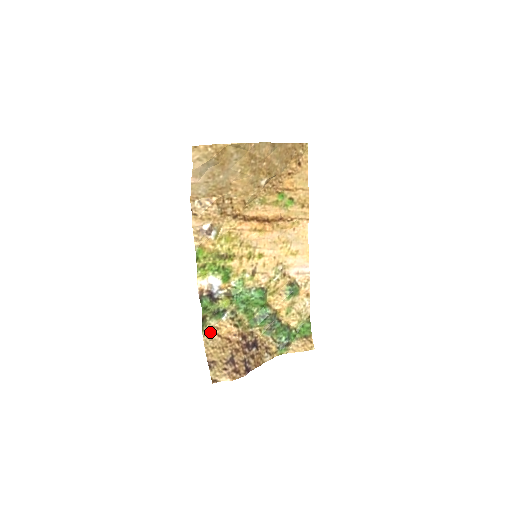
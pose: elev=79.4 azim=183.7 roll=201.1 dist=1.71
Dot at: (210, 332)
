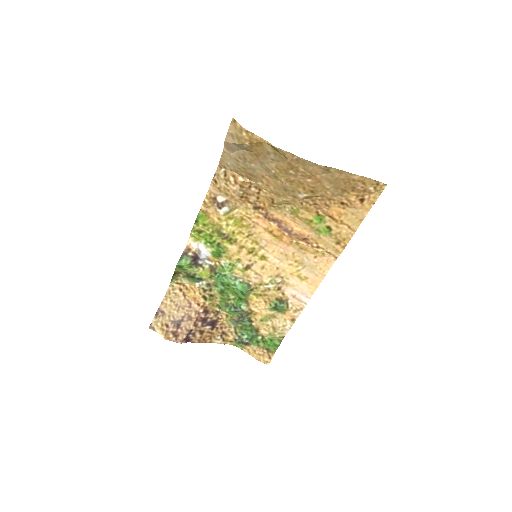
Dot at: (178, 286)
